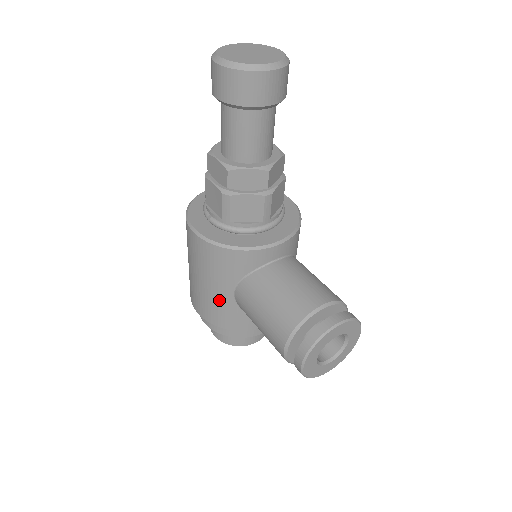
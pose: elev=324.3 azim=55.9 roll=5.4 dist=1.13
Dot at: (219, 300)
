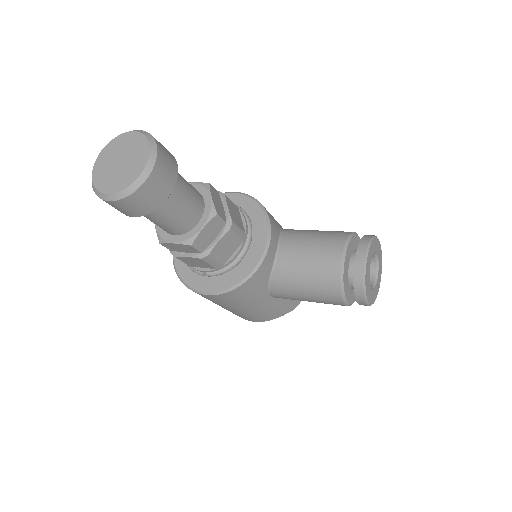
Dot at: (264, 308)
